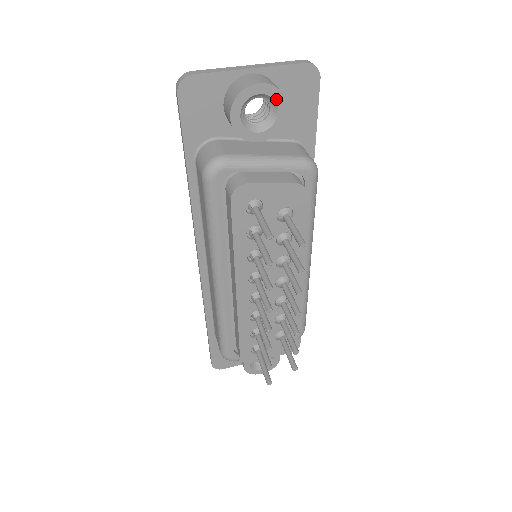
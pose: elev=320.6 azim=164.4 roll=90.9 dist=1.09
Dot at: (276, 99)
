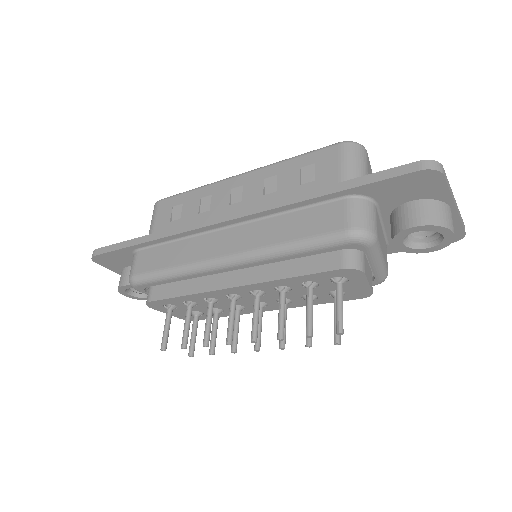
Dot at: (440, 245)
